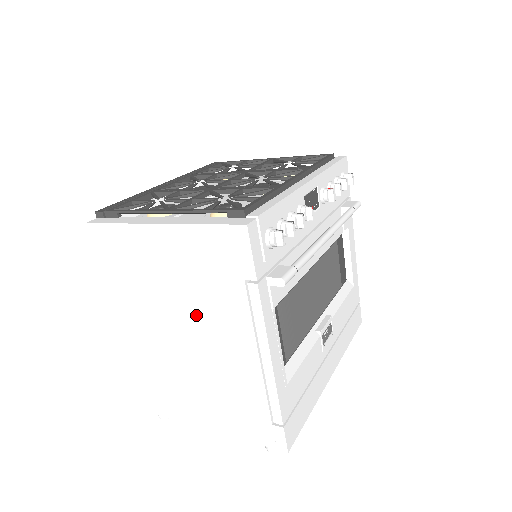
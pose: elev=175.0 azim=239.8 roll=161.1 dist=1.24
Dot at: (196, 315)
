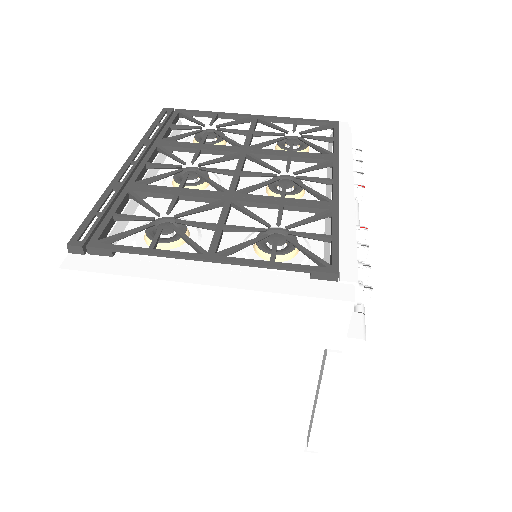
Dot at: (236, 372)
